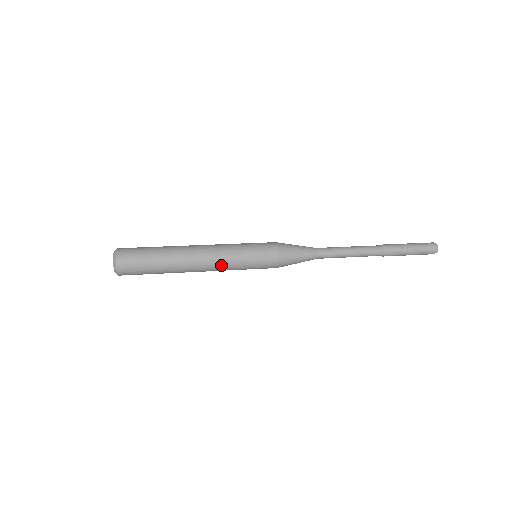
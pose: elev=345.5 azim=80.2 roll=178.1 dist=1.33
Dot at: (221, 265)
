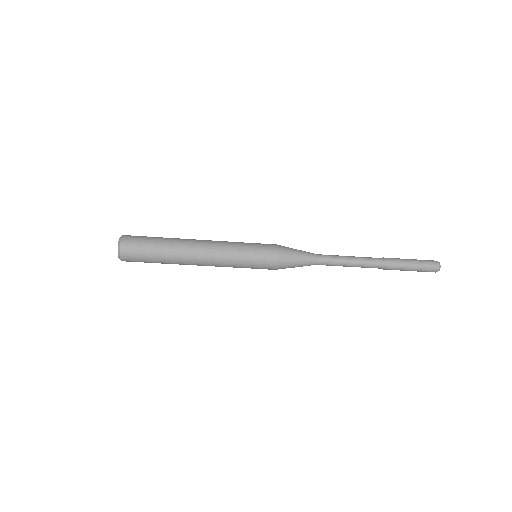
Dot at: (220, 259)
